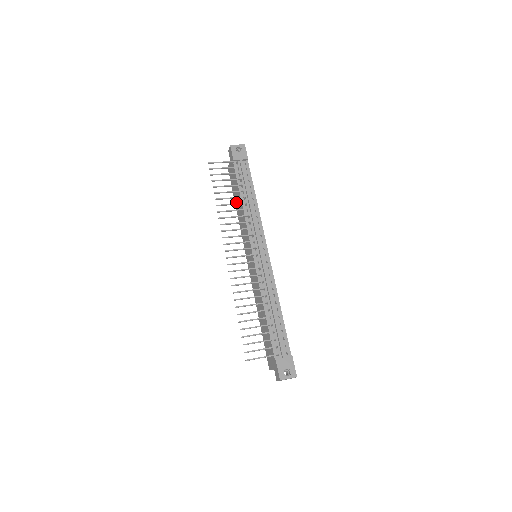
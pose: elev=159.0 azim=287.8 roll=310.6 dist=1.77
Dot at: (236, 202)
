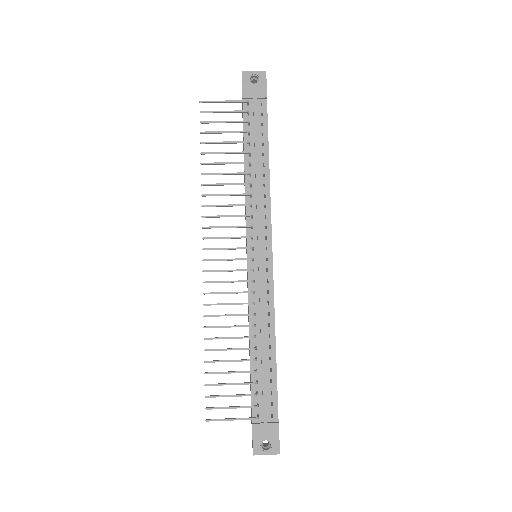
Dot at: occluded
